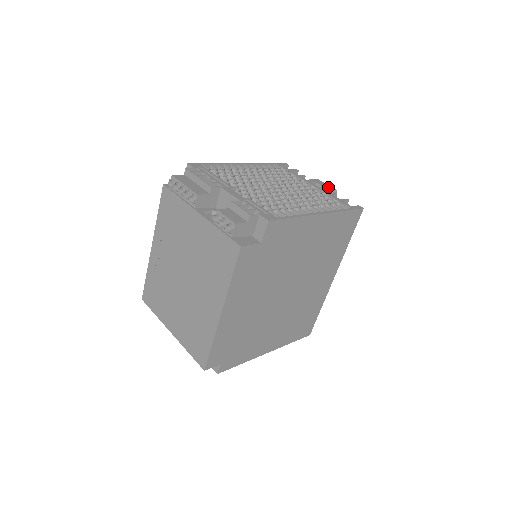
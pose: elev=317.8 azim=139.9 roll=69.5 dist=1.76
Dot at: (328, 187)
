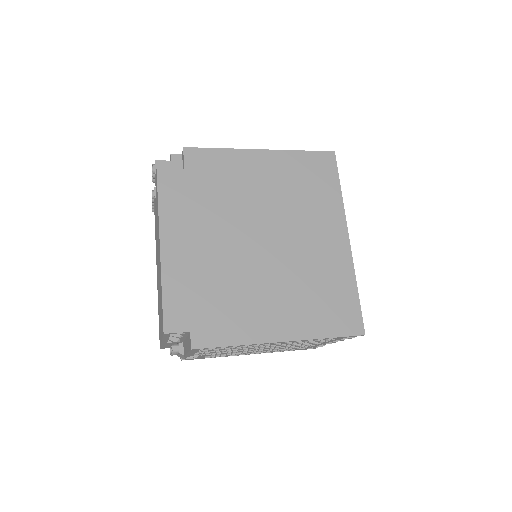
Dot at: occluded
